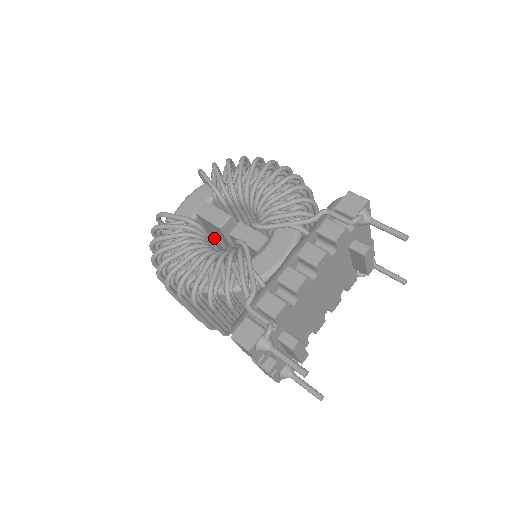
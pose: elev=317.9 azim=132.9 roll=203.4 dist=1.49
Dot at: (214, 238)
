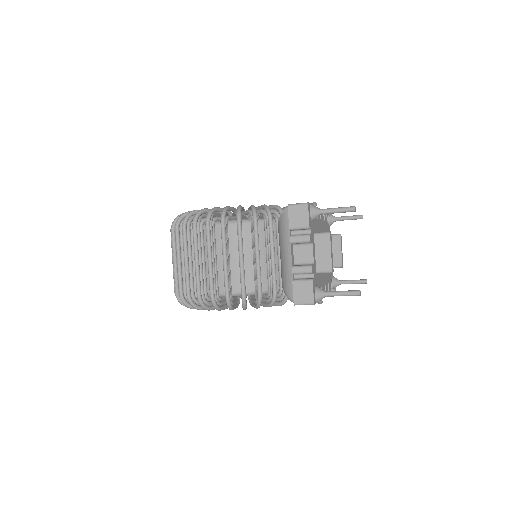
Dot at: occluded
